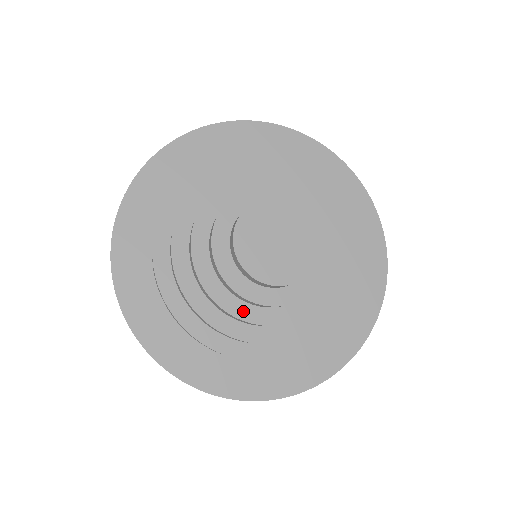
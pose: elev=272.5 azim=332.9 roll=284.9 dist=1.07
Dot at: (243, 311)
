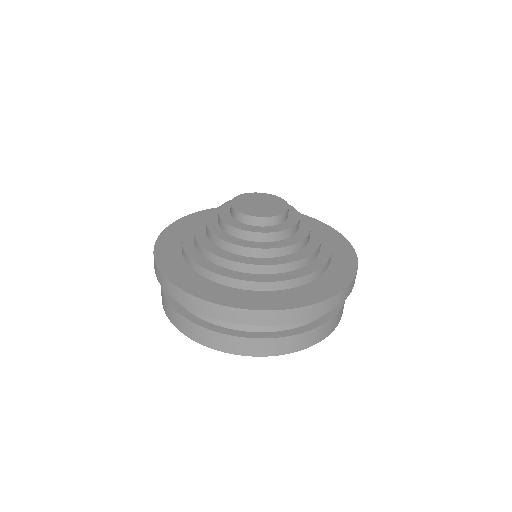
Dot at: (216, 230)
